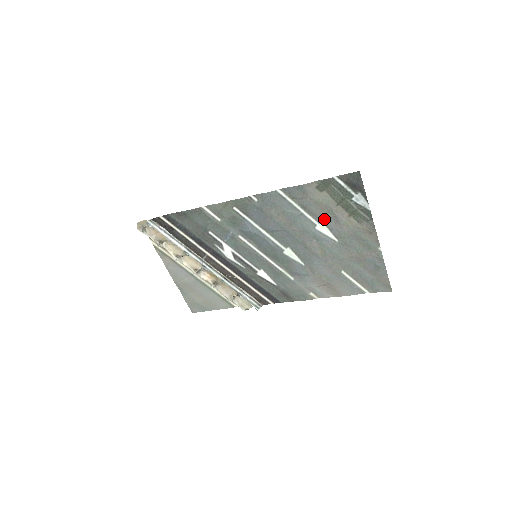
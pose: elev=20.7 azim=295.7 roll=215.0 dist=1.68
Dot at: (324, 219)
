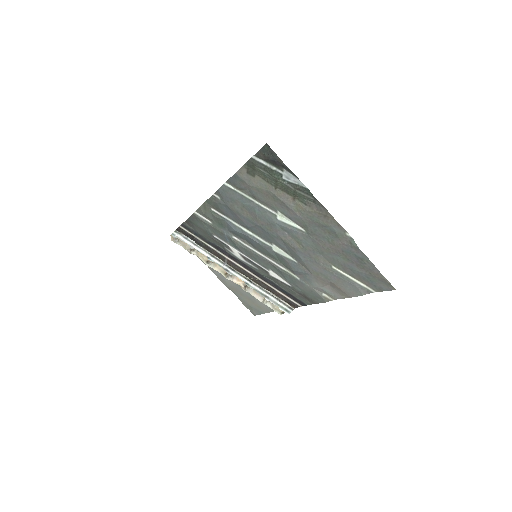
Dot at: (277, 207)
